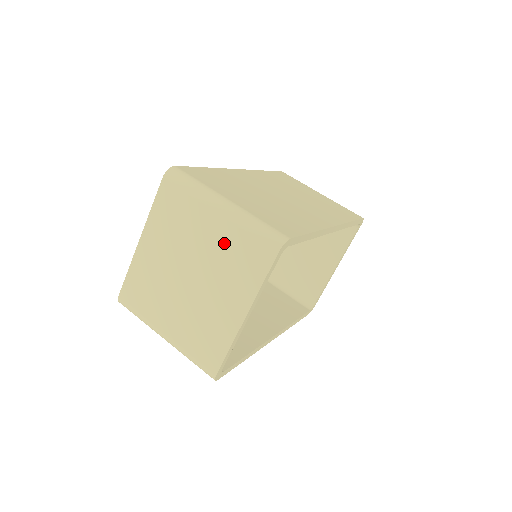
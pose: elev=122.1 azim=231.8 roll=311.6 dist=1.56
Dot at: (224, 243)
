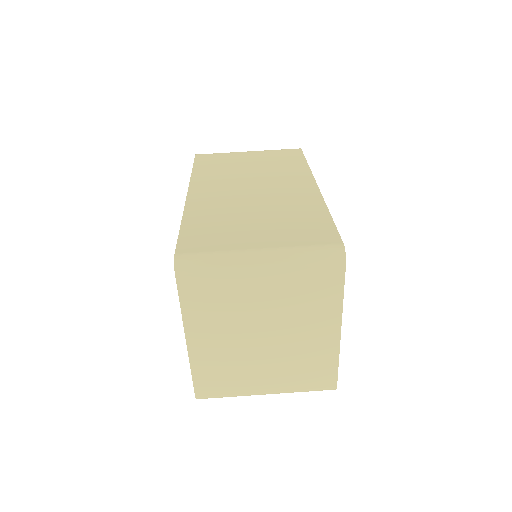
Dot at: (284, 289)
